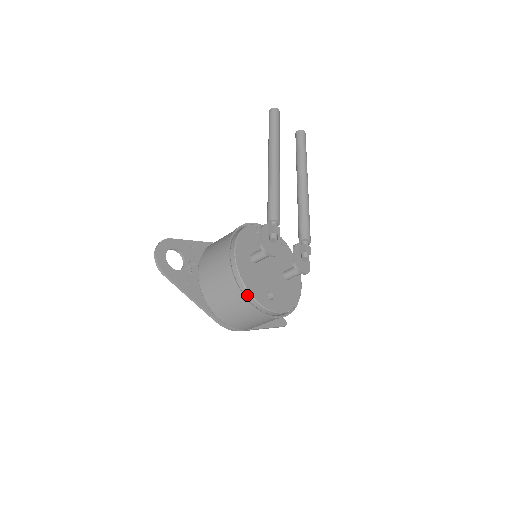
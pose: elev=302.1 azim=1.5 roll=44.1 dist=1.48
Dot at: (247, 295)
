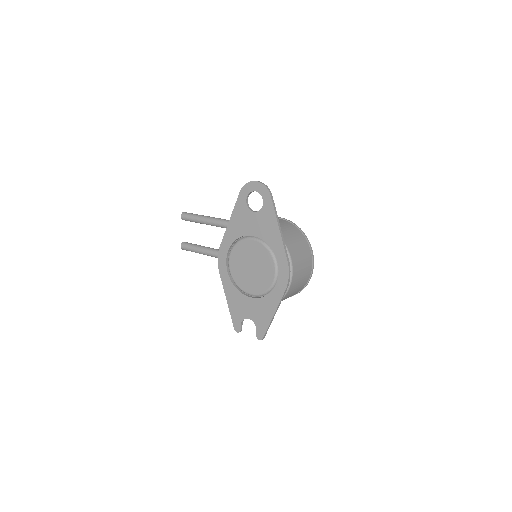
Dot at: (308, 242)
